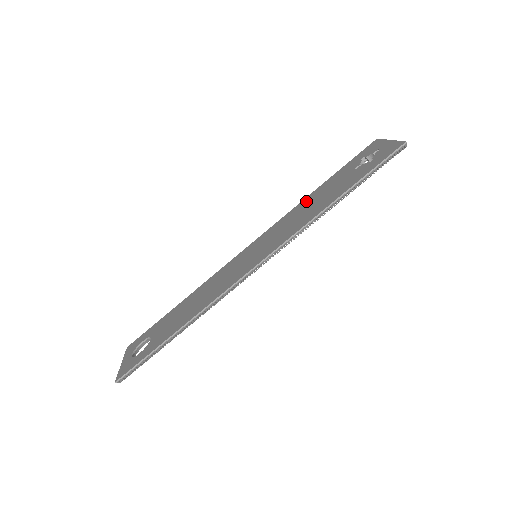
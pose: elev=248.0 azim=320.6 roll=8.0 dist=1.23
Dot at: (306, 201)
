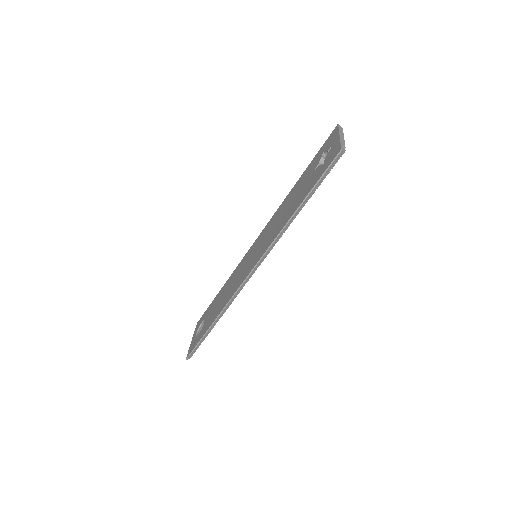
Dot at: (287, 198)
